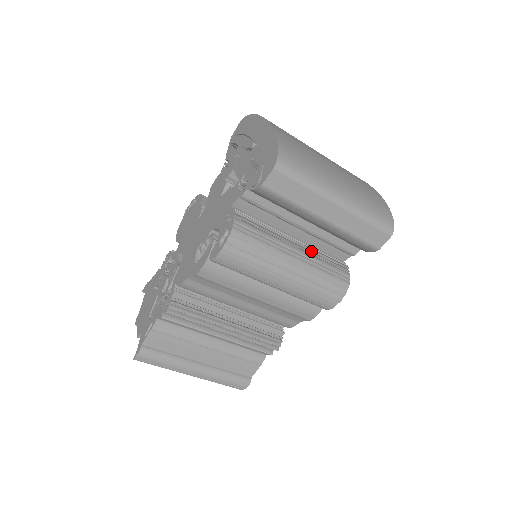
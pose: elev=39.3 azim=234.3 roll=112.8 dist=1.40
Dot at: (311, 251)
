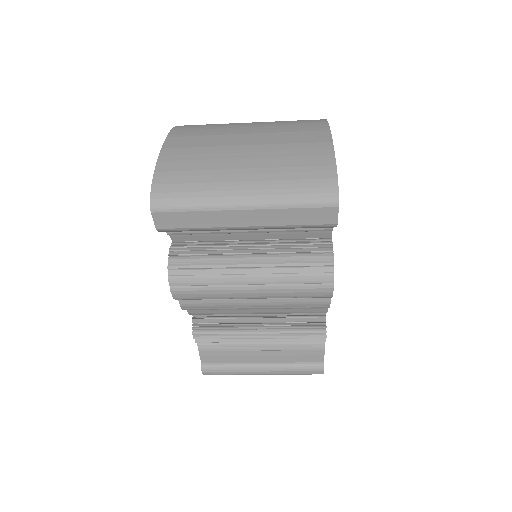
Dot at: (273, 250)
